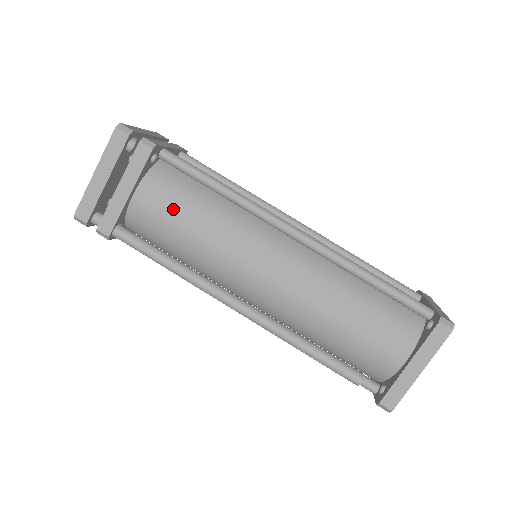
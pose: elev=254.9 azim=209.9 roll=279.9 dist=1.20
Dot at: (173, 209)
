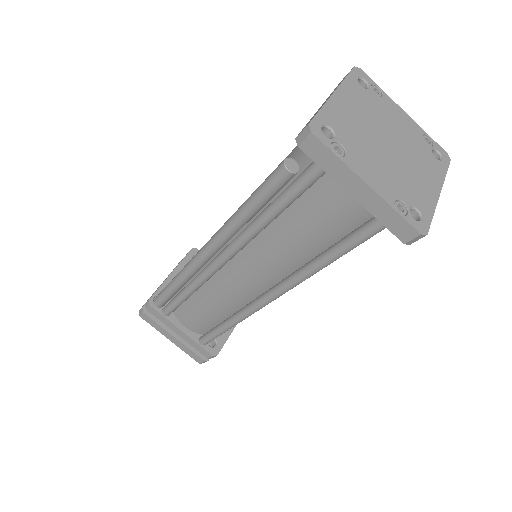
Dot at: occluded
